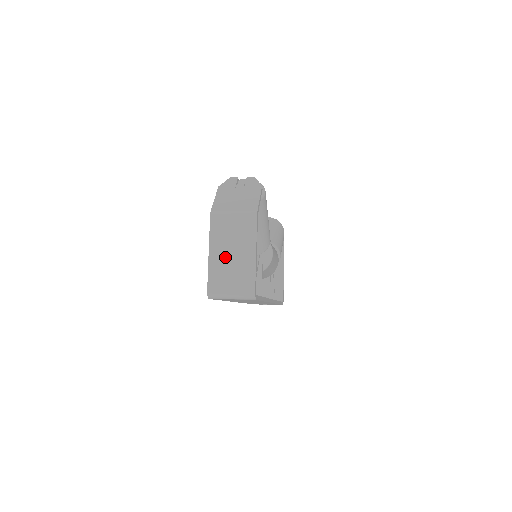
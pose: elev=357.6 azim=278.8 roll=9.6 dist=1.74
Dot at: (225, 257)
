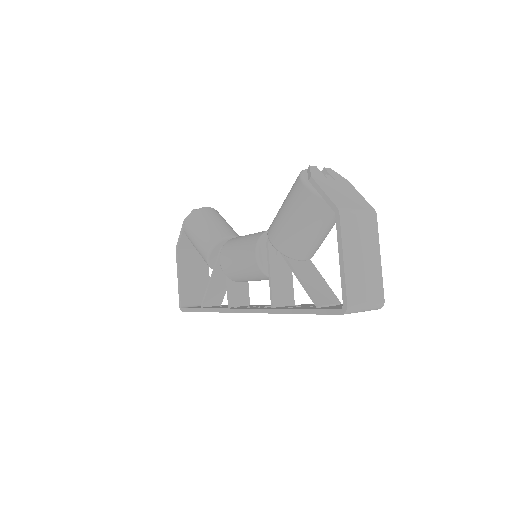
Dot at: (358, 264)
